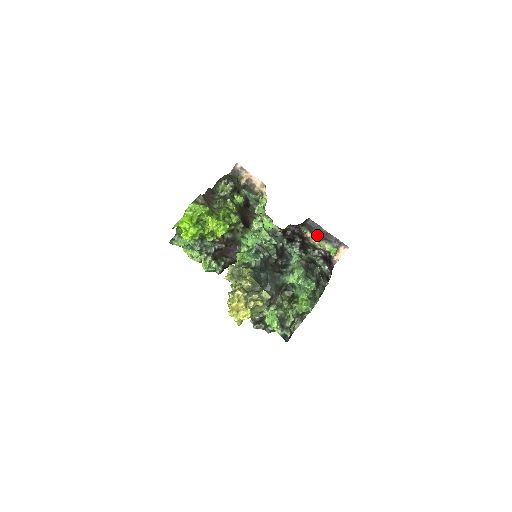
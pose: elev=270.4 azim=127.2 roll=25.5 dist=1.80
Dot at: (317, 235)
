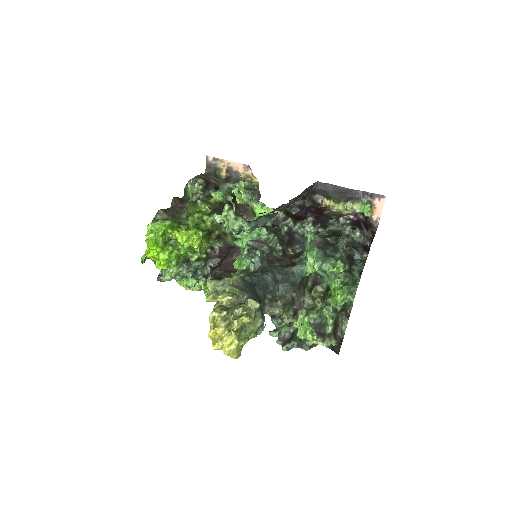
Dot at: (337, 198)
